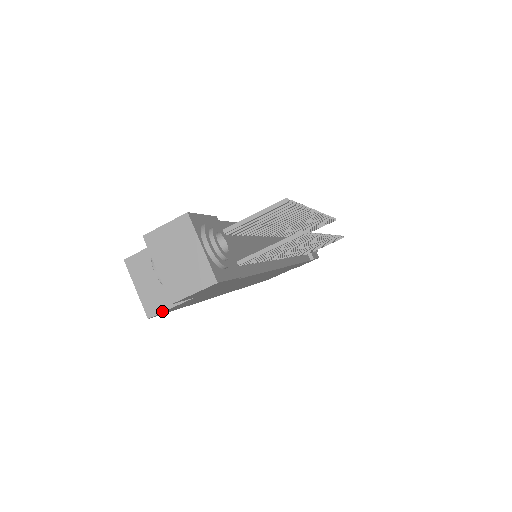
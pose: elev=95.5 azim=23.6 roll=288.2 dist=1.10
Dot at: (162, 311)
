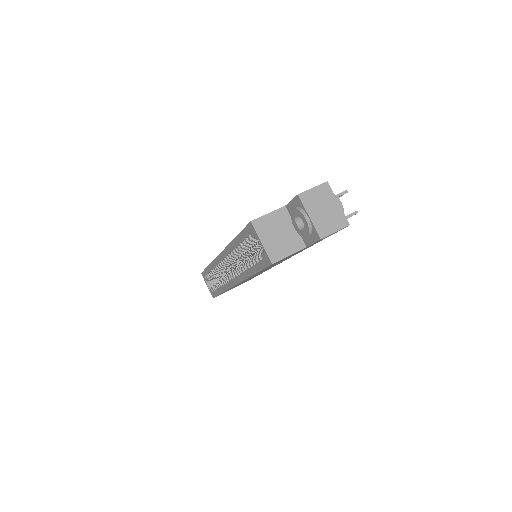
Dot at: (283, 258)
